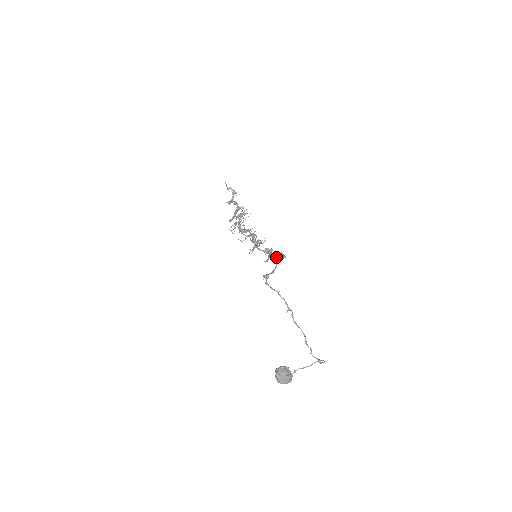
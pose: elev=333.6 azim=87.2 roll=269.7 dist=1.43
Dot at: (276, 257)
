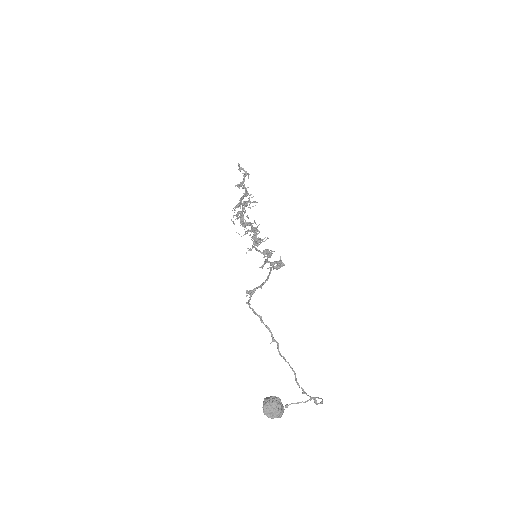
Dot at: occluded
